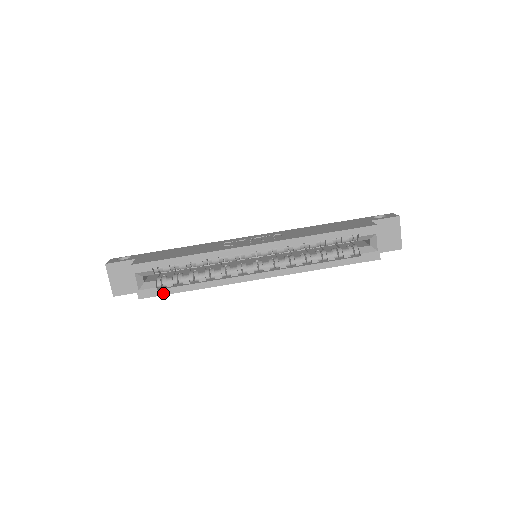
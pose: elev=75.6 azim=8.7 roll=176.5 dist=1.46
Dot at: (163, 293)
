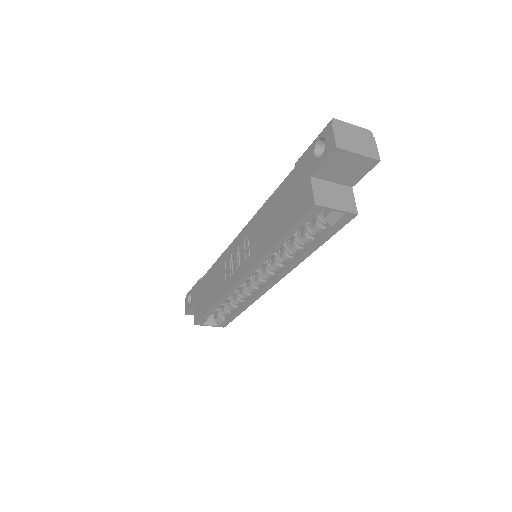
Dot at: (231, 320)
